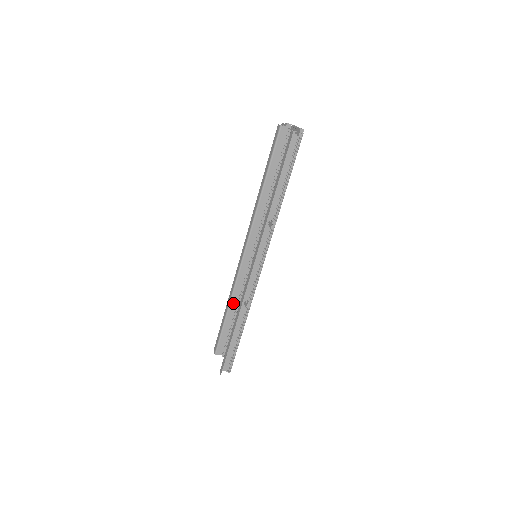
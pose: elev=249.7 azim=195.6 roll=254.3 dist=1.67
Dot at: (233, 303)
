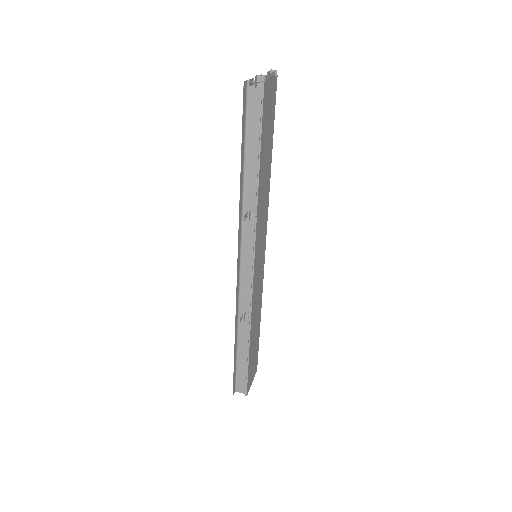
Dot at: occluded
